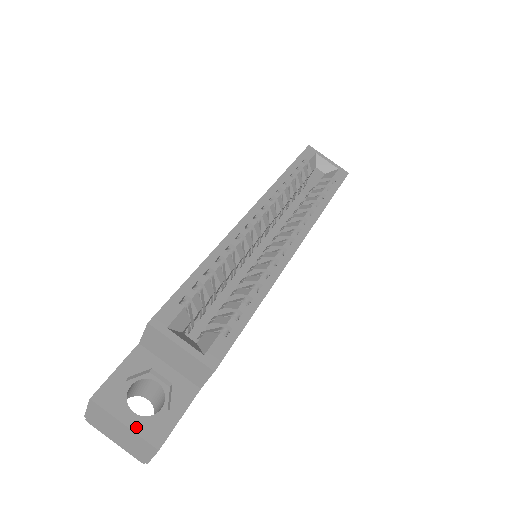
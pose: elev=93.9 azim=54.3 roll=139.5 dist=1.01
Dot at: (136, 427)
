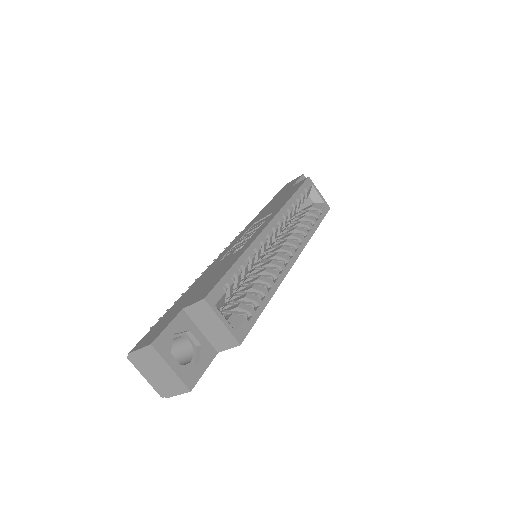
Dot at: (178, 372)
